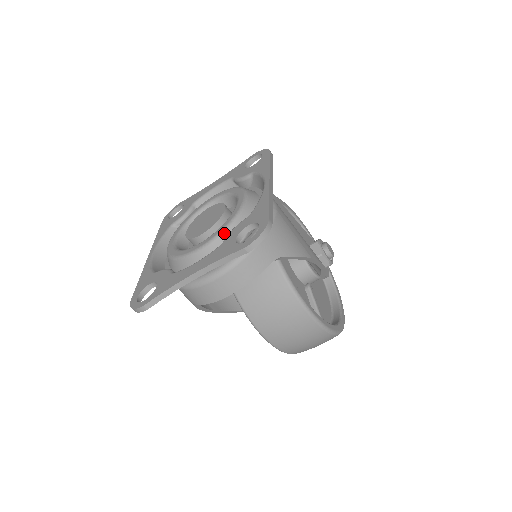
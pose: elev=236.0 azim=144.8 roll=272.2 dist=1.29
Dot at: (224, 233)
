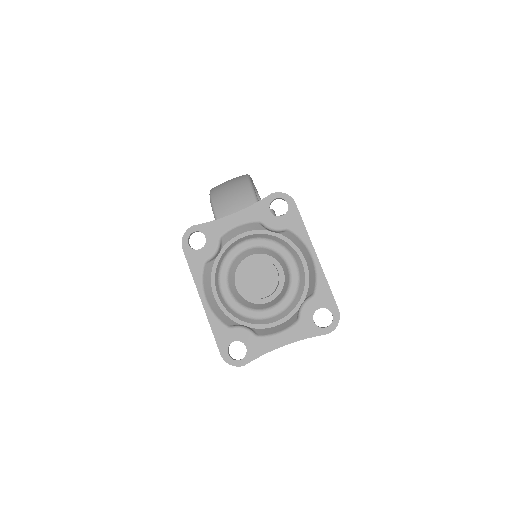
Dot at: (292, 304)
